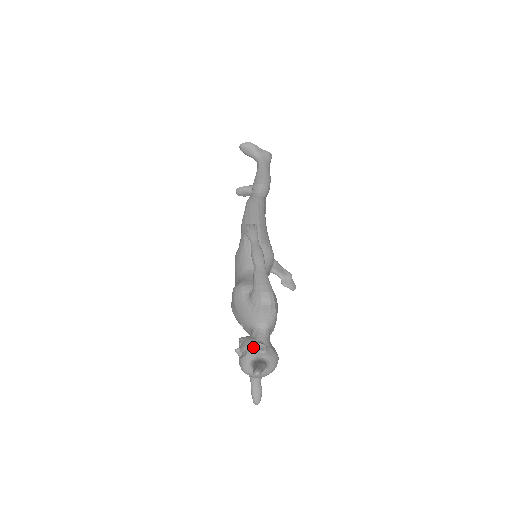
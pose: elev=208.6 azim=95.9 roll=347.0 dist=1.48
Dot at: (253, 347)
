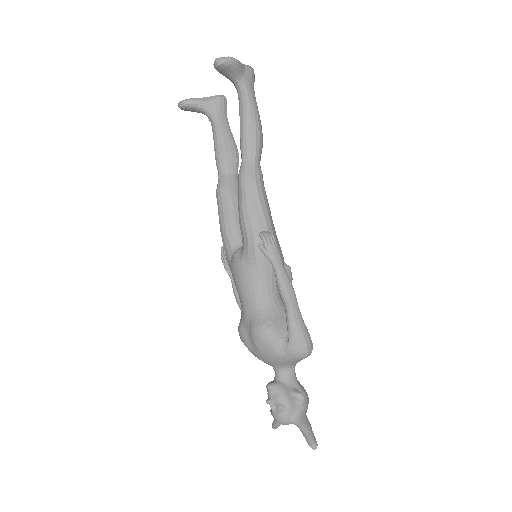
Dot at: (291, 401)
